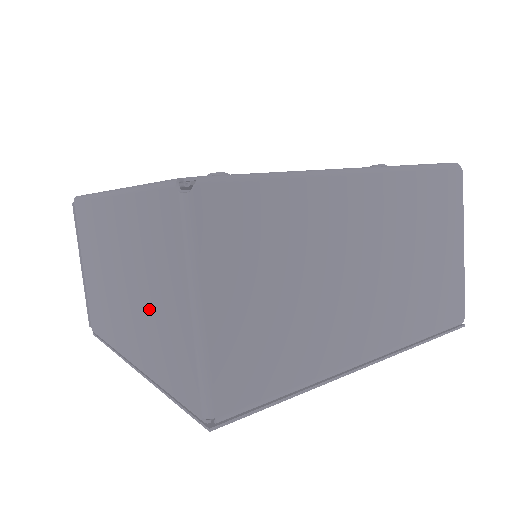
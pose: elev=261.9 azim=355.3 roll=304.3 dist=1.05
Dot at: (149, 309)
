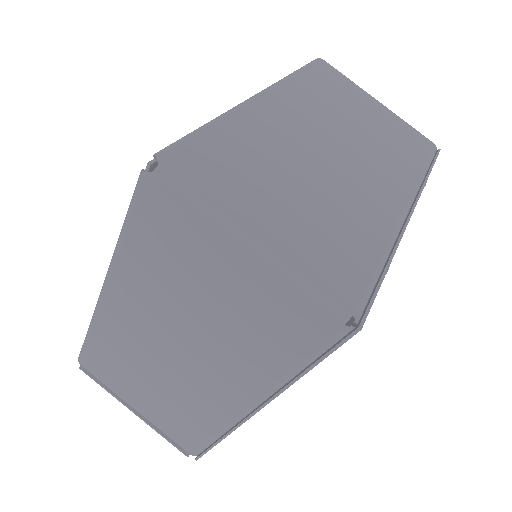
Dot at: (217, 324)
